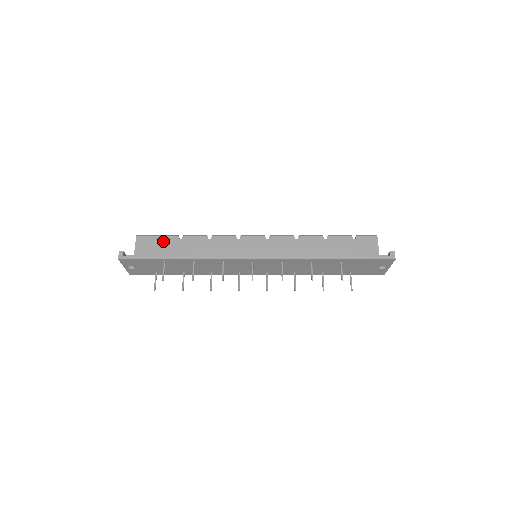
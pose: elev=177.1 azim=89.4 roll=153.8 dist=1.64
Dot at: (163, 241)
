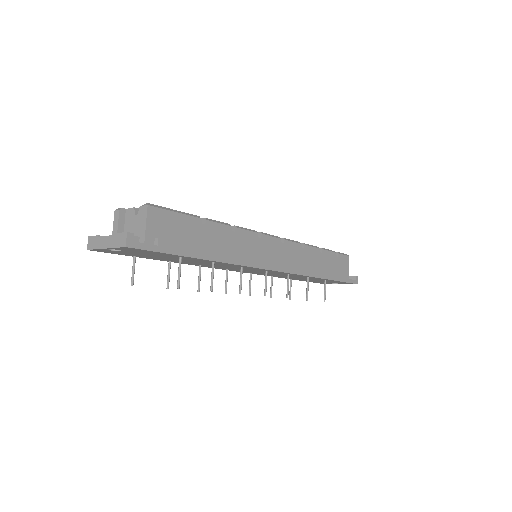
Dot at: (183, 223)
